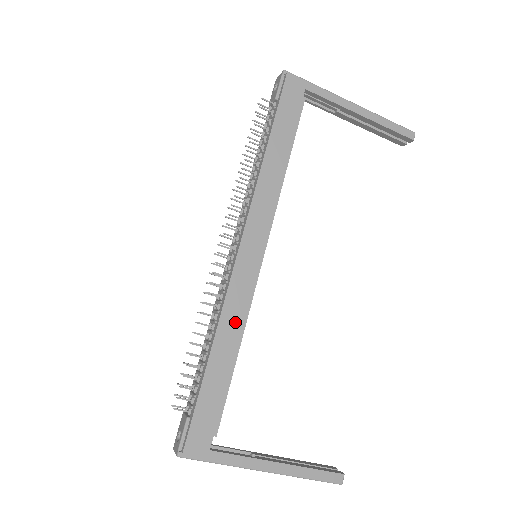
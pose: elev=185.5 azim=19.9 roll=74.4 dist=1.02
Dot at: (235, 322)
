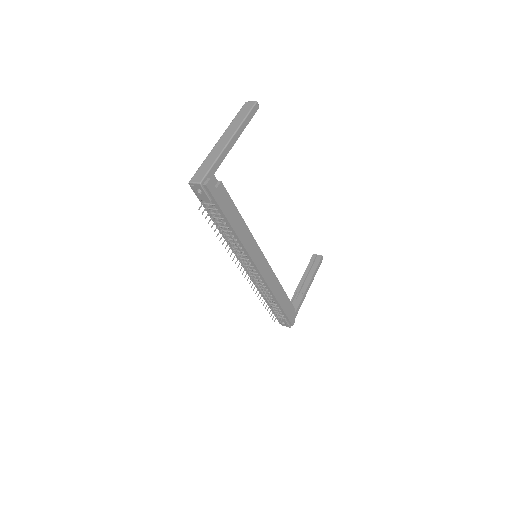
Dot at: (276, 285)
